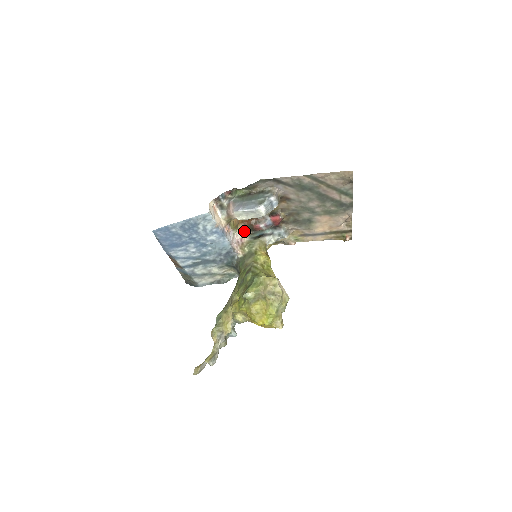
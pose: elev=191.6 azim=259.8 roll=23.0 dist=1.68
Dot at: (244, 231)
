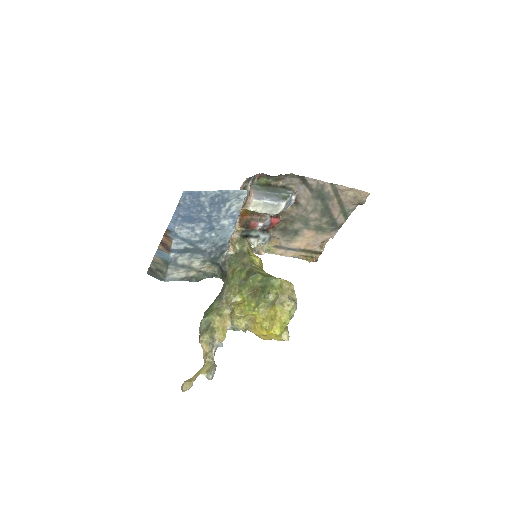
Dot at: (236, 226)
